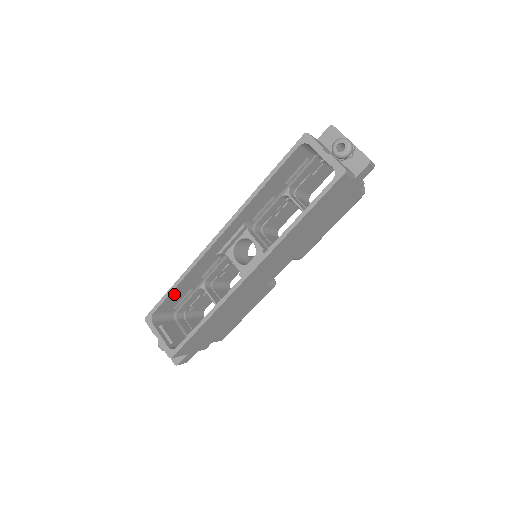
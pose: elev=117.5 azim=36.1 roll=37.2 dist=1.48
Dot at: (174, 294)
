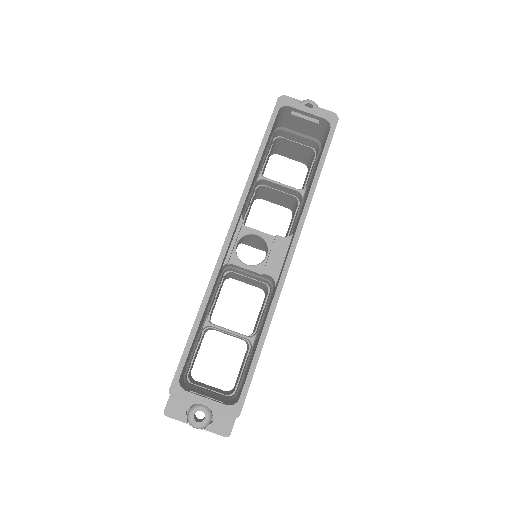
Dot at: (194, 338)
